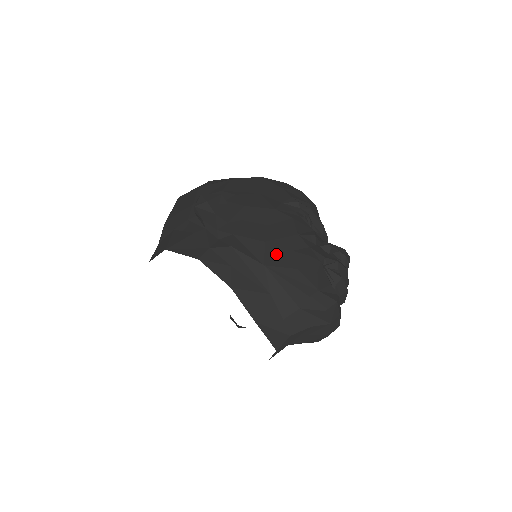
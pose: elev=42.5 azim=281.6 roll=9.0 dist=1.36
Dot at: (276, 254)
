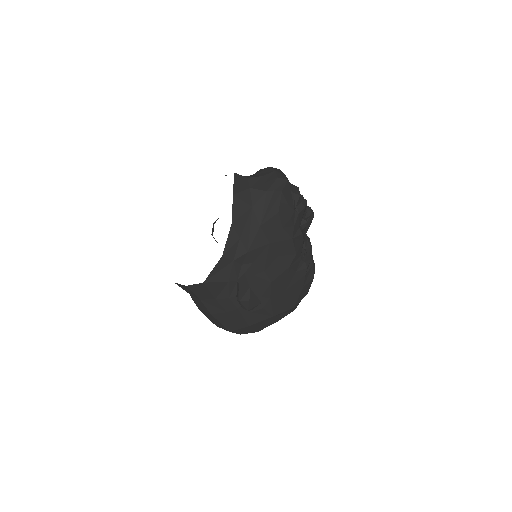
Dot at: occluded
